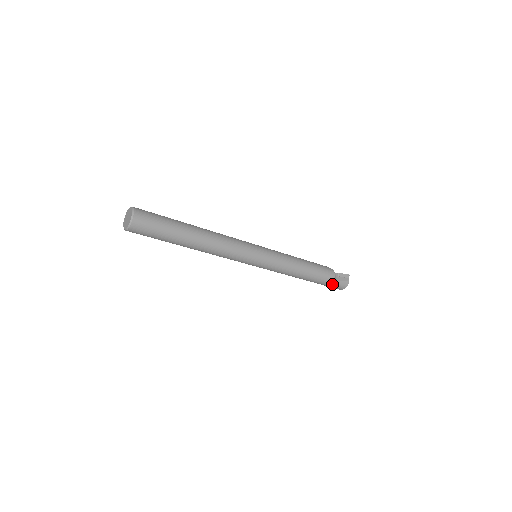
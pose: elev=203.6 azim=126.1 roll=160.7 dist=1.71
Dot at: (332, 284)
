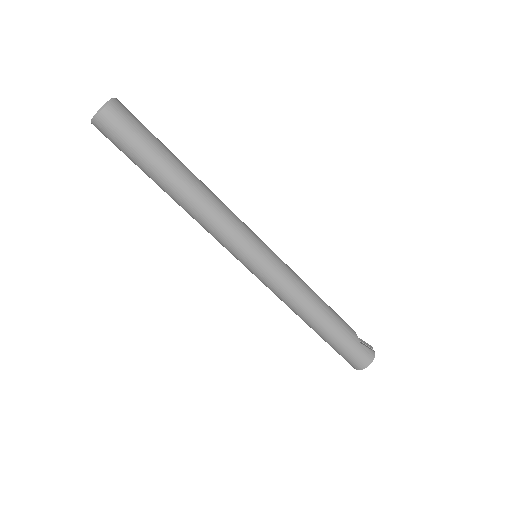
Dot at: (355, 346)
